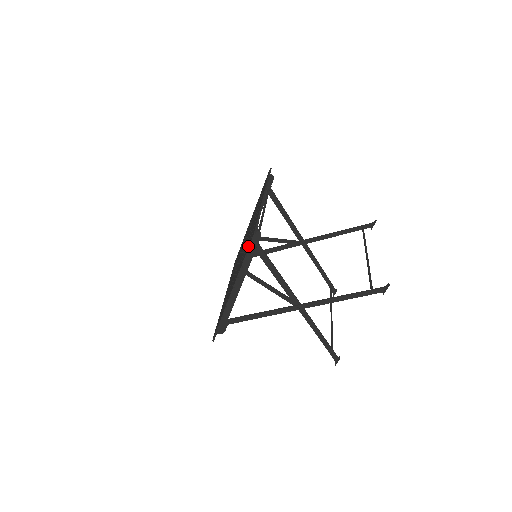
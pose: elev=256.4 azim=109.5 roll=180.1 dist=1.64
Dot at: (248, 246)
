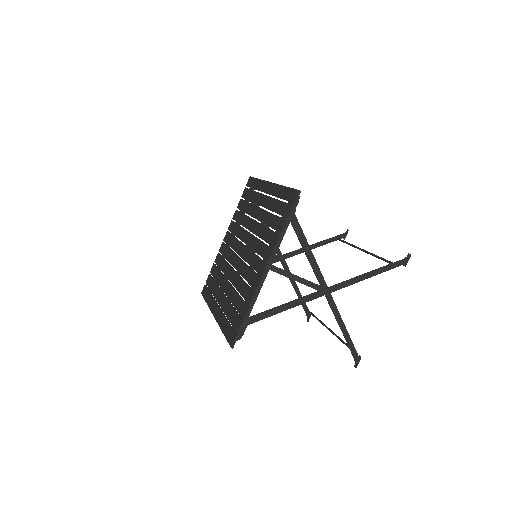
Dot at: (288, 210)
